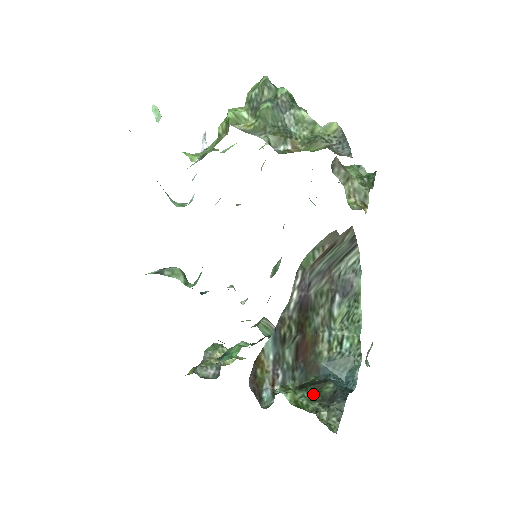
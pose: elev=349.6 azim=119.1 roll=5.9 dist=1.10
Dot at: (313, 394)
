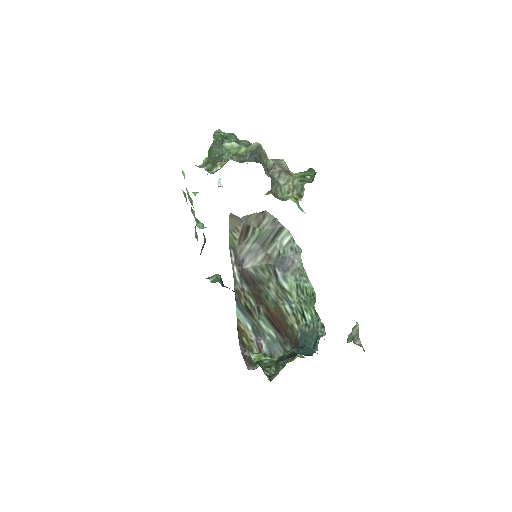
Dot at: occluded
